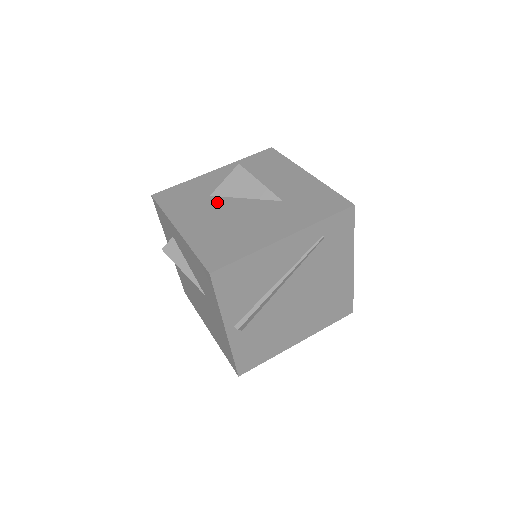
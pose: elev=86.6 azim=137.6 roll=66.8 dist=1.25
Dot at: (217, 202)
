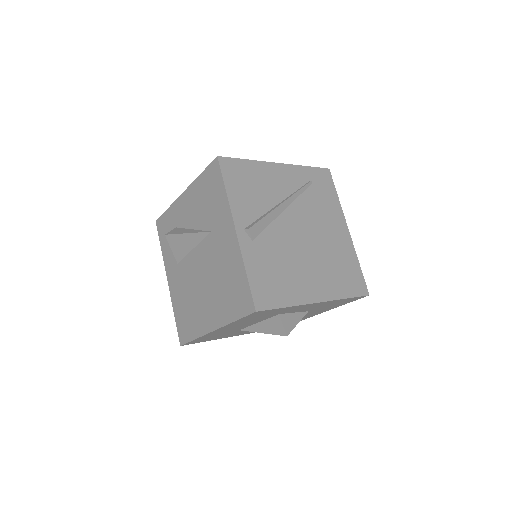
Dot at: occluded
